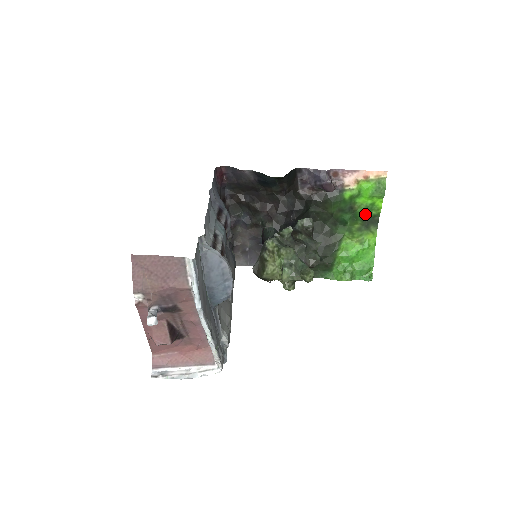
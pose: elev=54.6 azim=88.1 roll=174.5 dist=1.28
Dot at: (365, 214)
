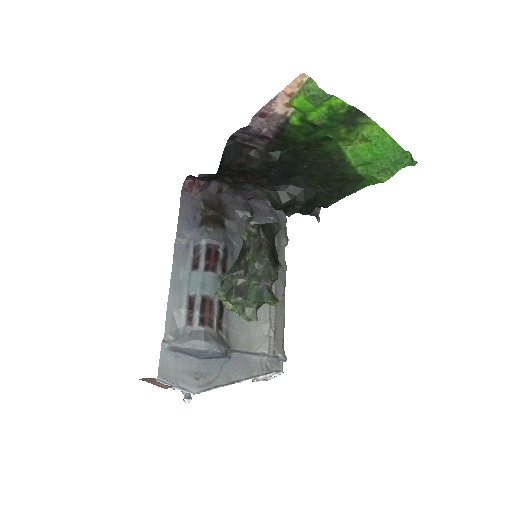
Dot at: (335, 119)
